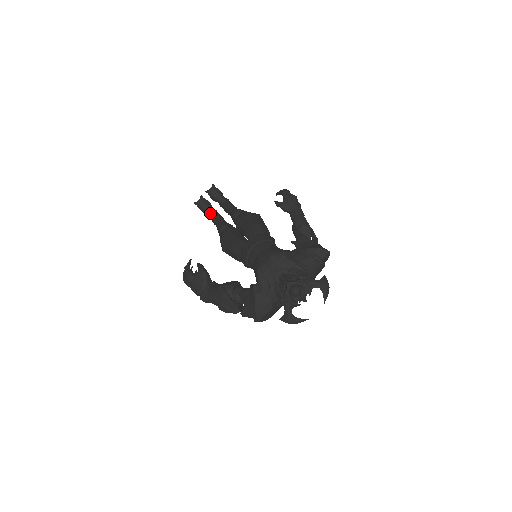
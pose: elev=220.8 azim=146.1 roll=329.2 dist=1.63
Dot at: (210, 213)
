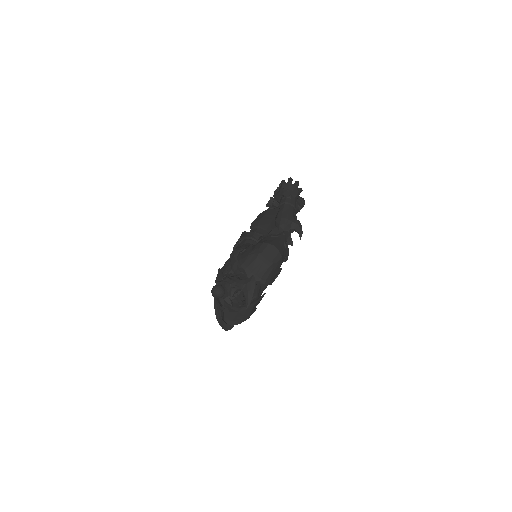
Dot at: occluded
